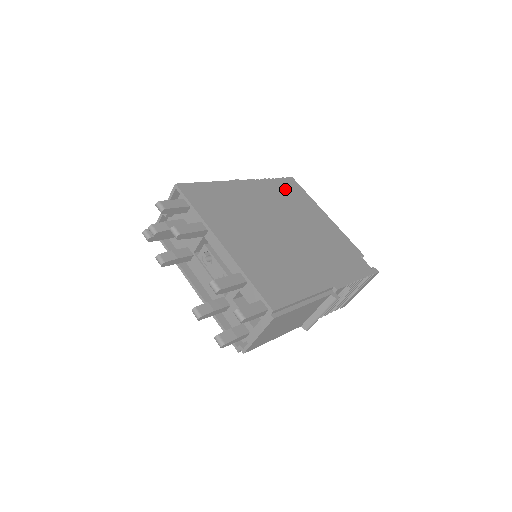
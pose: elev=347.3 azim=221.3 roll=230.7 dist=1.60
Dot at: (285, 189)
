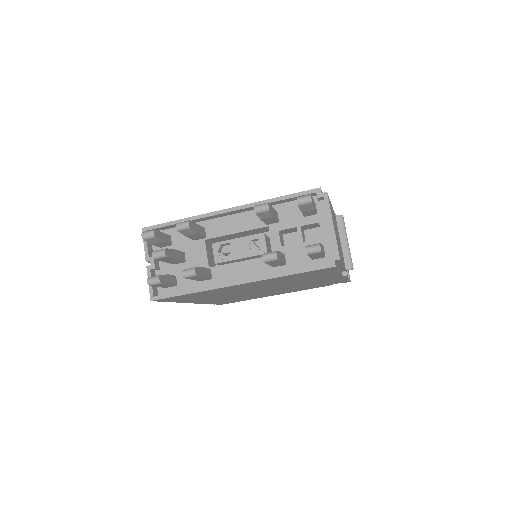
Dot at: occluded
